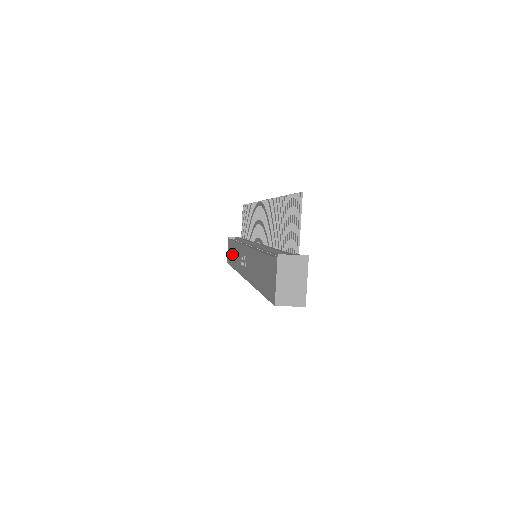
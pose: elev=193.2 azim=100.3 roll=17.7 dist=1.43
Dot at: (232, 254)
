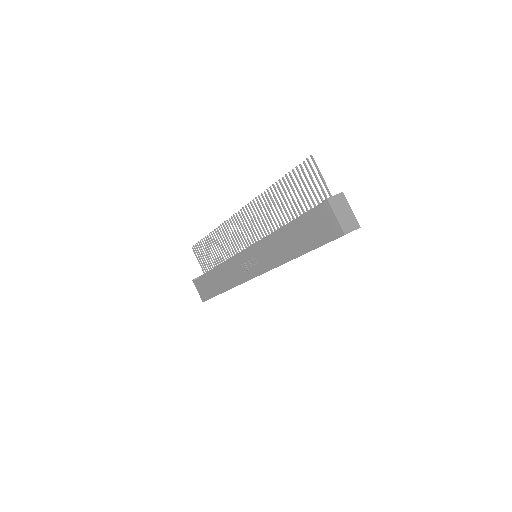
Dot at: (214, 283)
